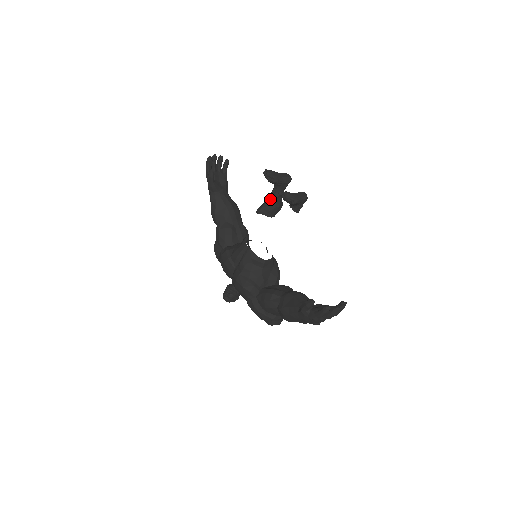
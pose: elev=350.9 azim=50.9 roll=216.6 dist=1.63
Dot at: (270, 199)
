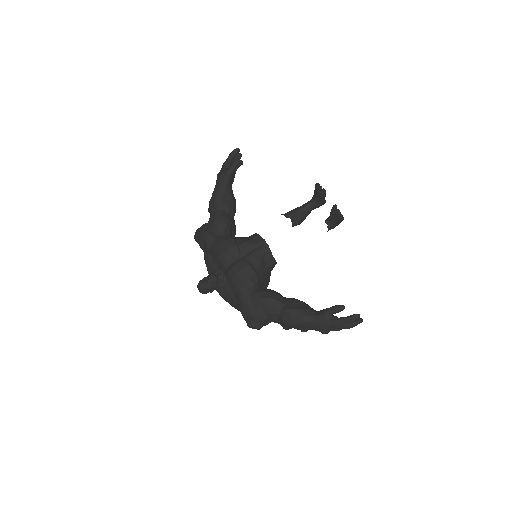
Dot at: (302, 210)
